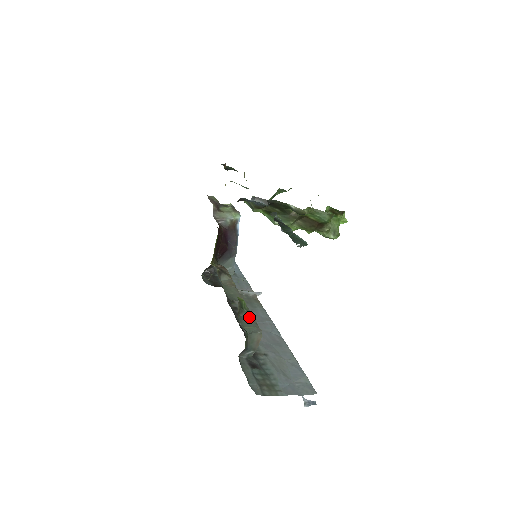
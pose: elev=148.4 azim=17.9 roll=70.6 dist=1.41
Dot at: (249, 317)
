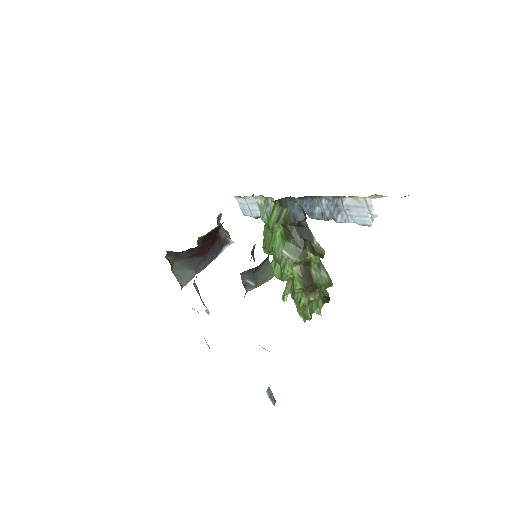
Dot at: occluded
